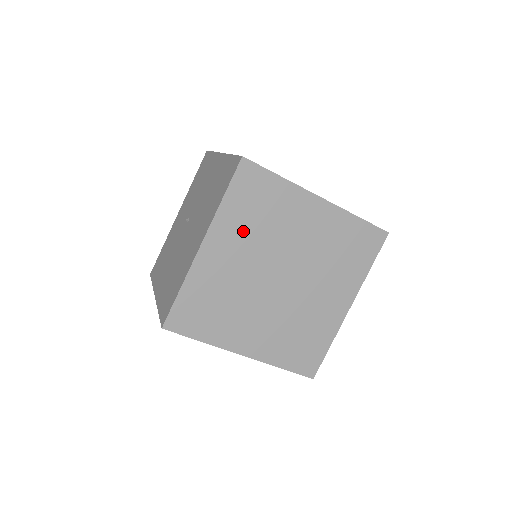
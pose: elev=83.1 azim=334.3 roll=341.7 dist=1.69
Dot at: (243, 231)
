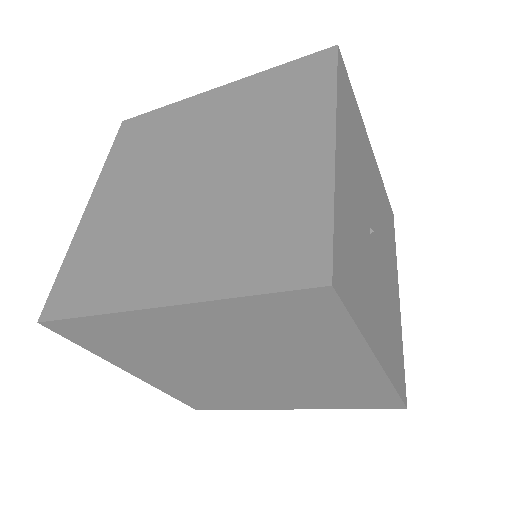
Dot at: (133, 167)
